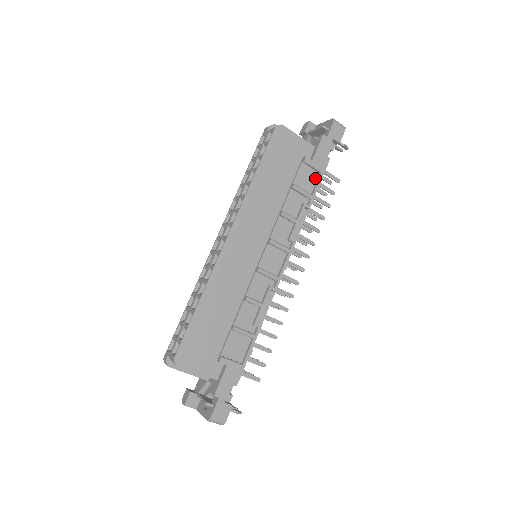
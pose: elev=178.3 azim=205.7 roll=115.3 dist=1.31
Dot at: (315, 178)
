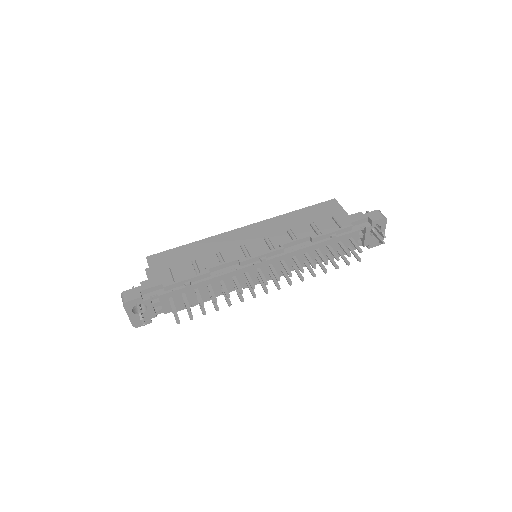
Dot at: (335, 230)
